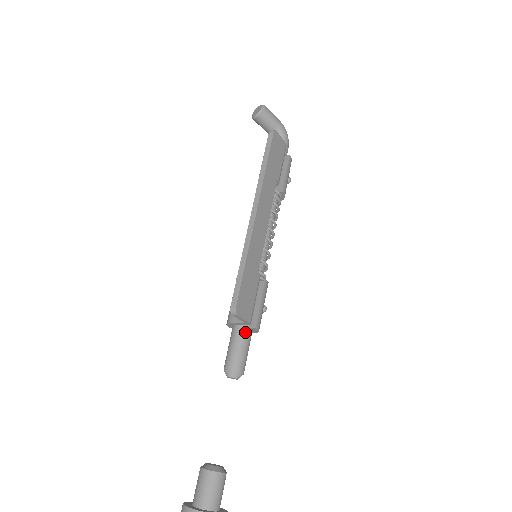
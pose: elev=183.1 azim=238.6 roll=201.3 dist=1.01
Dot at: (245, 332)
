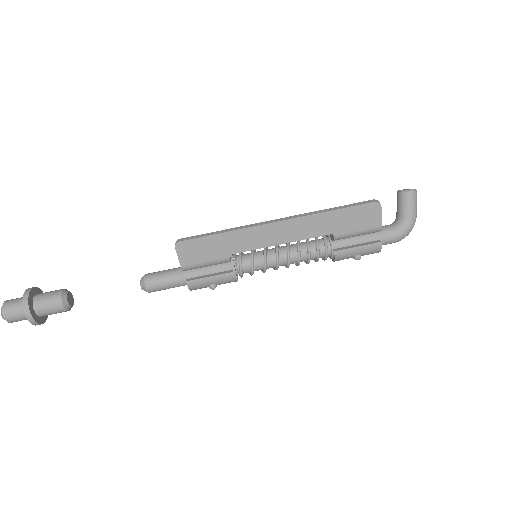
Dot at: (181, 275)
